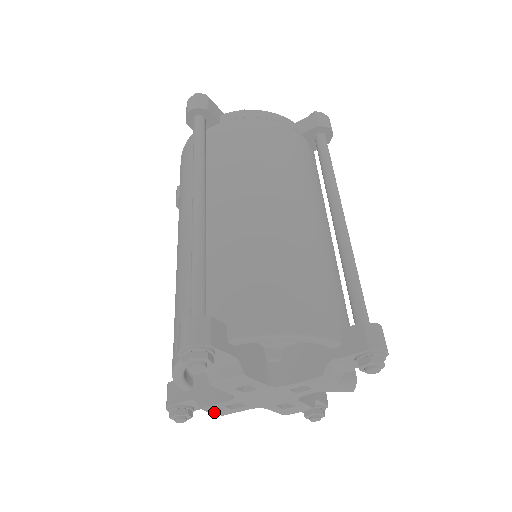
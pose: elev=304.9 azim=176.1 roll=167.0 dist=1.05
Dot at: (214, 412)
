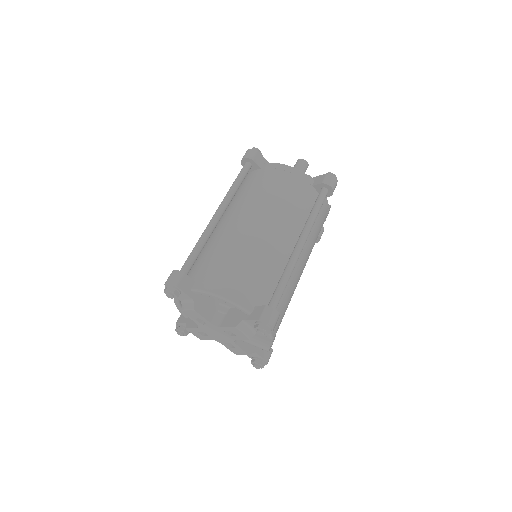
Dot at: (194, 334)
